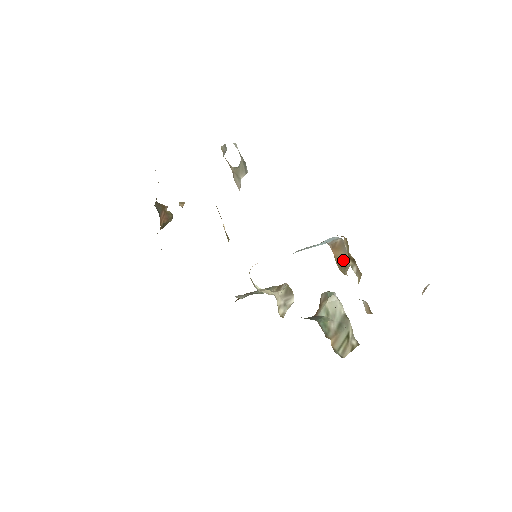
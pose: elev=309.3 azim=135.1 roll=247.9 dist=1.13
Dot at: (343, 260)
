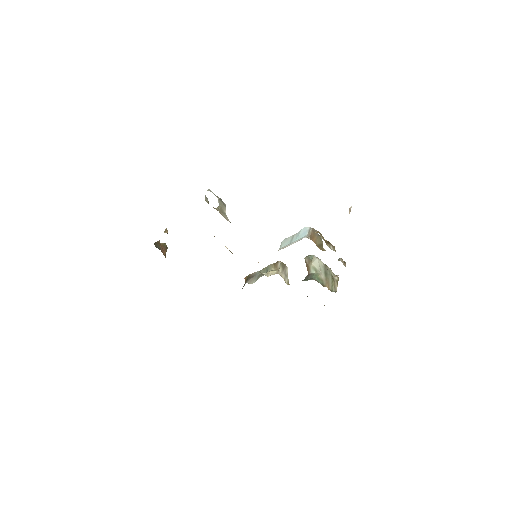
Dot at: (319, 241)
